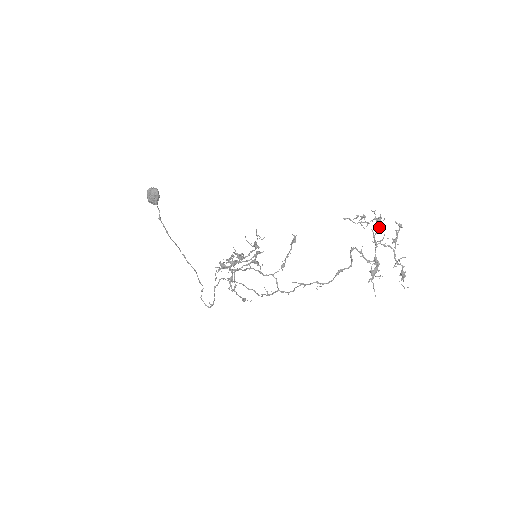
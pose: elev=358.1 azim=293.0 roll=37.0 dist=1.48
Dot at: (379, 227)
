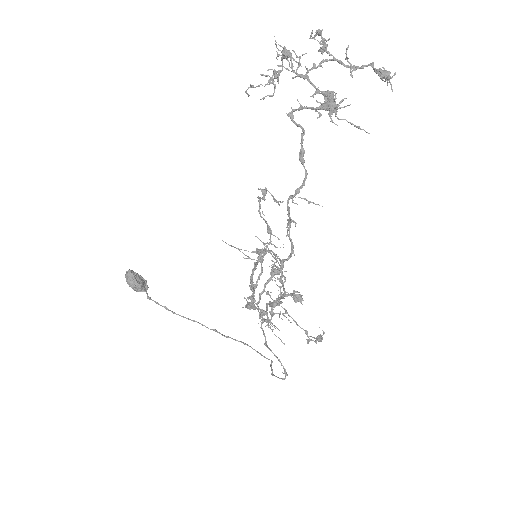
Dot at: (288, 57)
